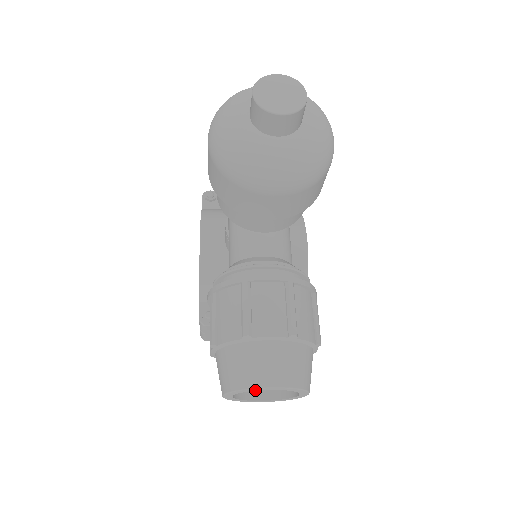
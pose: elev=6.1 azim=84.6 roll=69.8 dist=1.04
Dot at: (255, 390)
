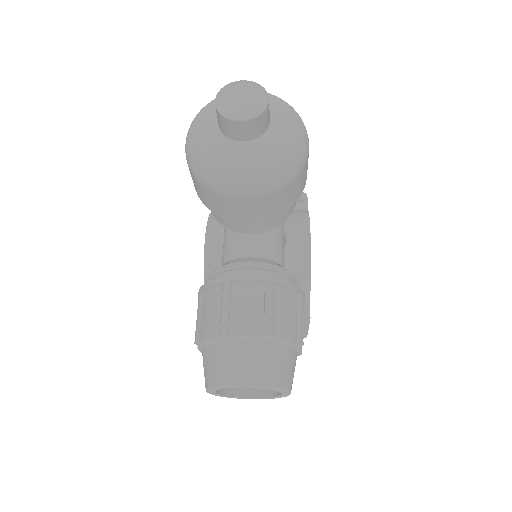
Dot at: (232, 387)
